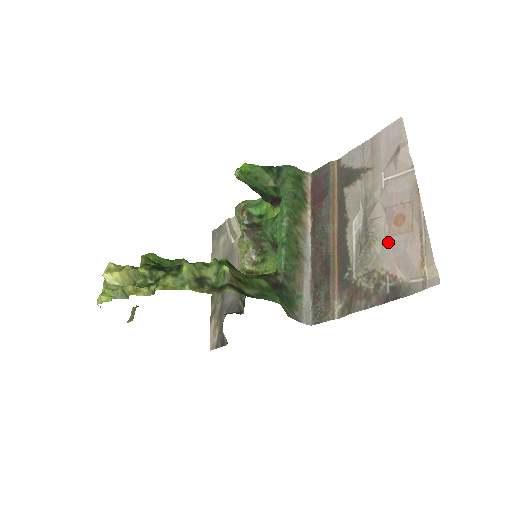
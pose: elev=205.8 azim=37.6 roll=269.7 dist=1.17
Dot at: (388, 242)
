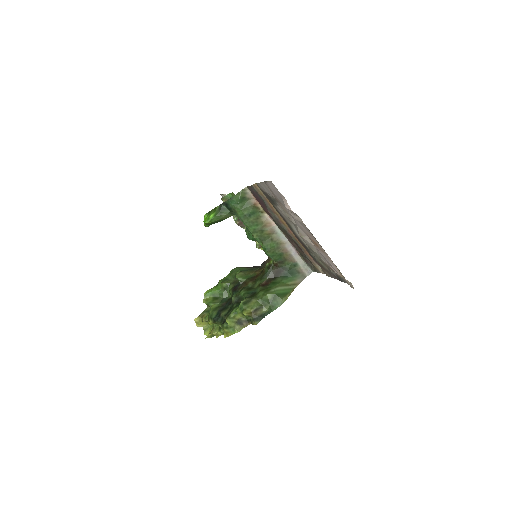
Dot at: (318, 252)
